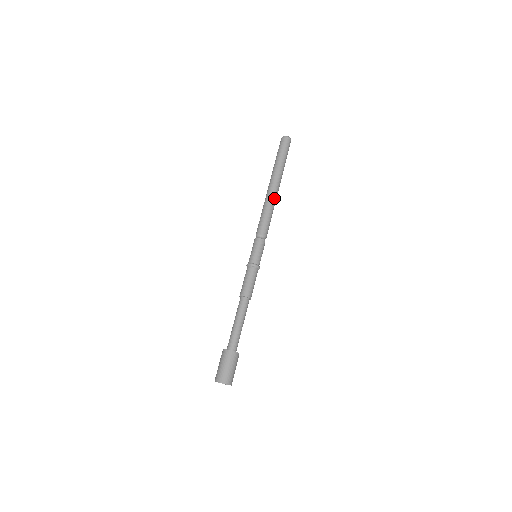
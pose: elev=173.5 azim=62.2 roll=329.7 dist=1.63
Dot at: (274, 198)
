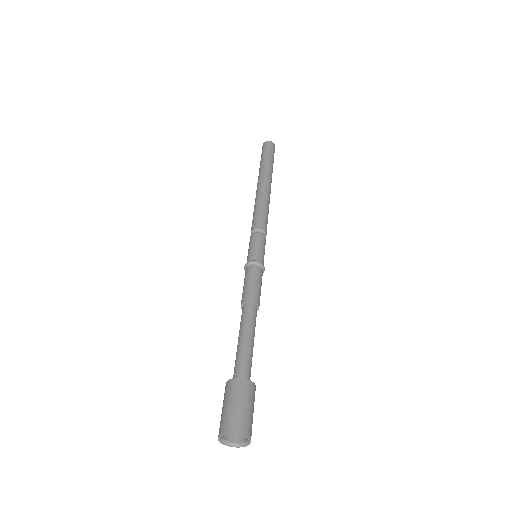
Dot at: (262, 192)
